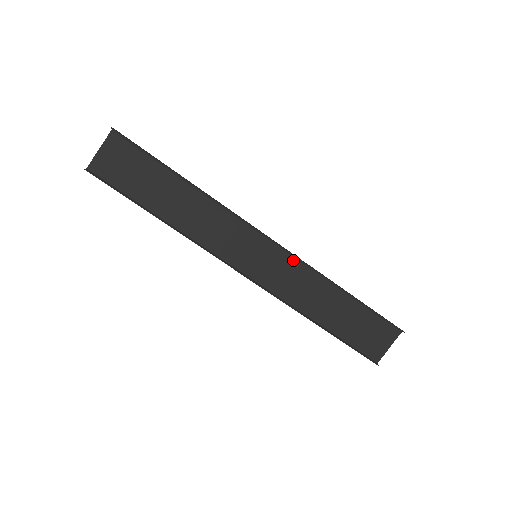
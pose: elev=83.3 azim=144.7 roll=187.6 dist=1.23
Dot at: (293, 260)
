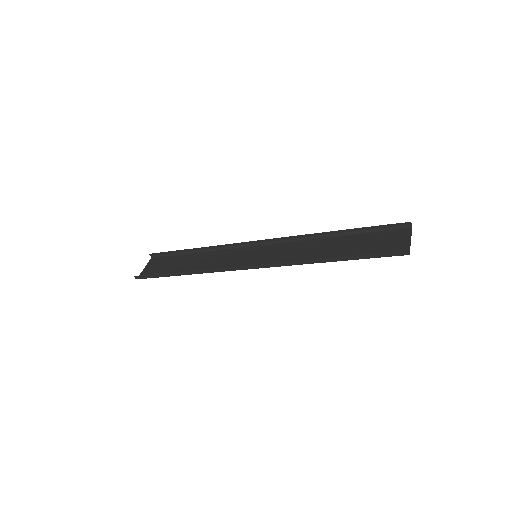
Dot at: (285, 244)
